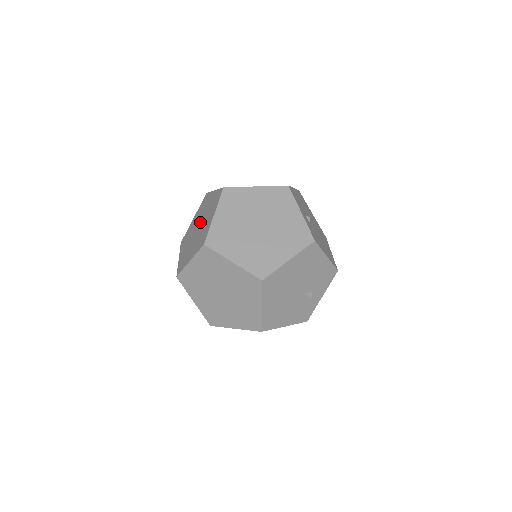
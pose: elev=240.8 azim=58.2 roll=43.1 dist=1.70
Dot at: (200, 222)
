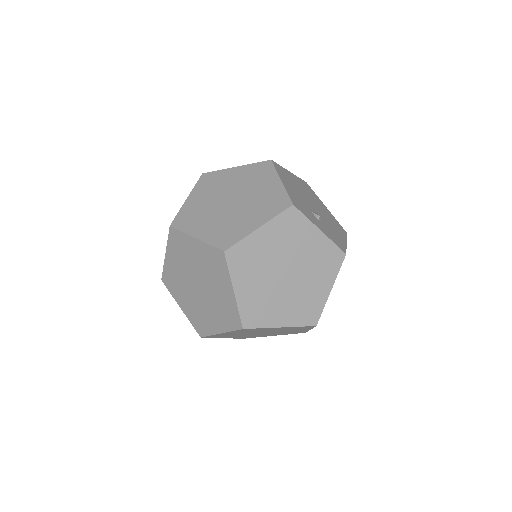
Dot at: (197, 279)
